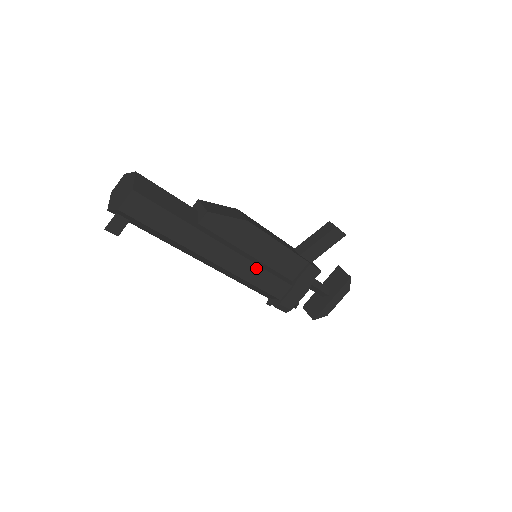
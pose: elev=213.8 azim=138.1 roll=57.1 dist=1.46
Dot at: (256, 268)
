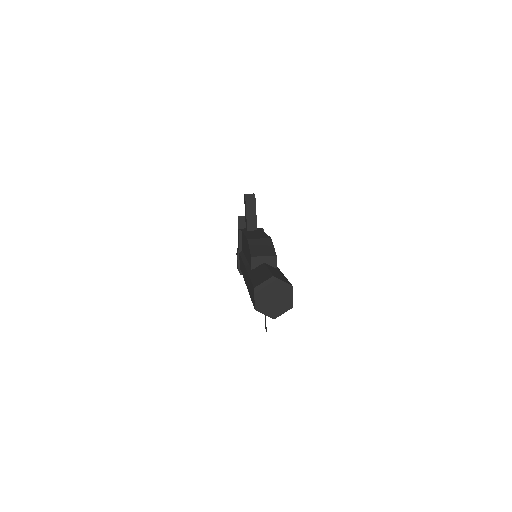
Dot at: occluded
